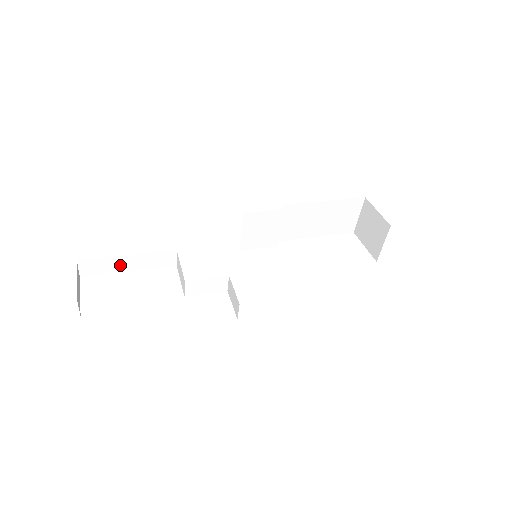
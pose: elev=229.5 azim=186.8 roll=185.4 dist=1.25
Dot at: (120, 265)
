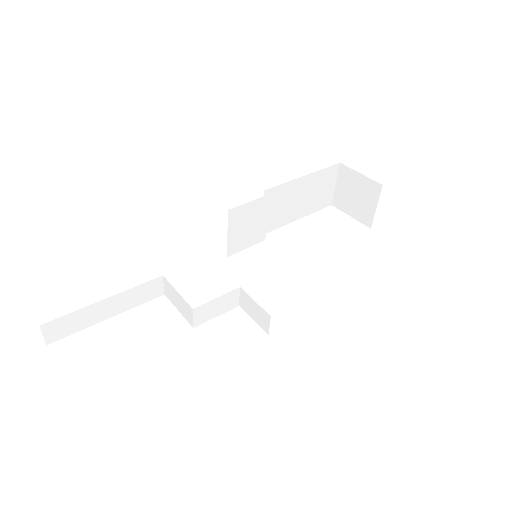
Dot at: (96, 314)
